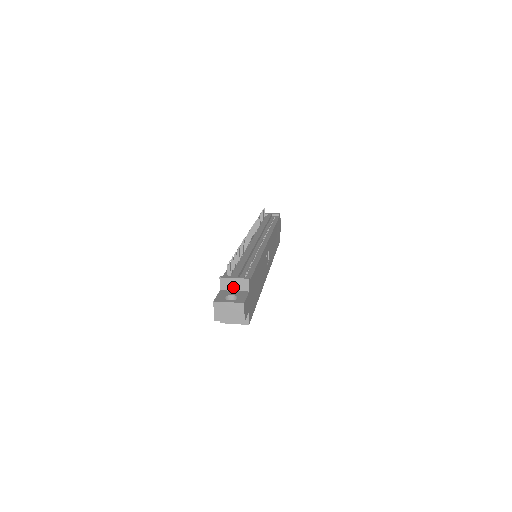
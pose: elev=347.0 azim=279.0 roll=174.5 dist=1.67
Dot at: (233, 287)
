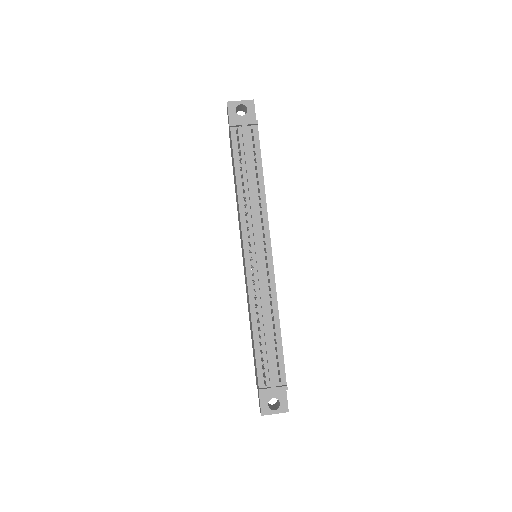
Dot at: occluded
